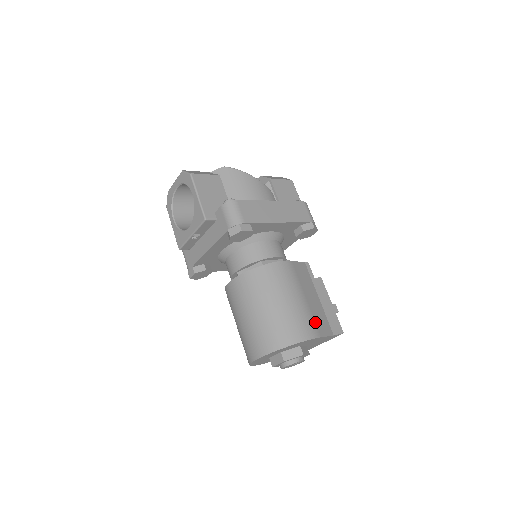
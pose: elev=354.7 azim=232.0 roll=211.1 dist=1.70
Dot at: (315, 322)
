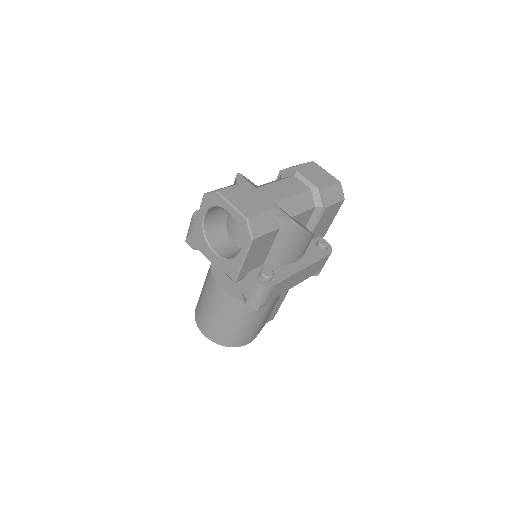
Dot at: occluded
